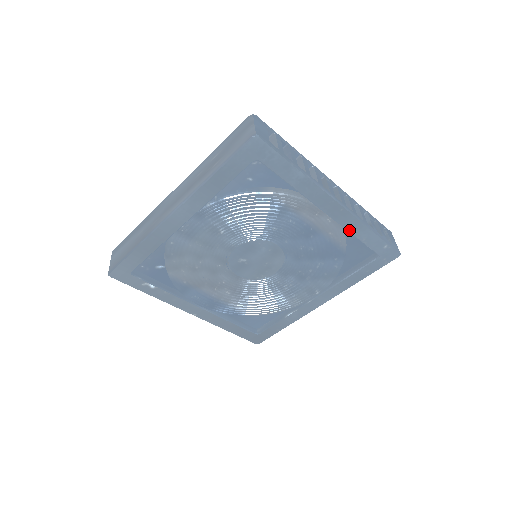
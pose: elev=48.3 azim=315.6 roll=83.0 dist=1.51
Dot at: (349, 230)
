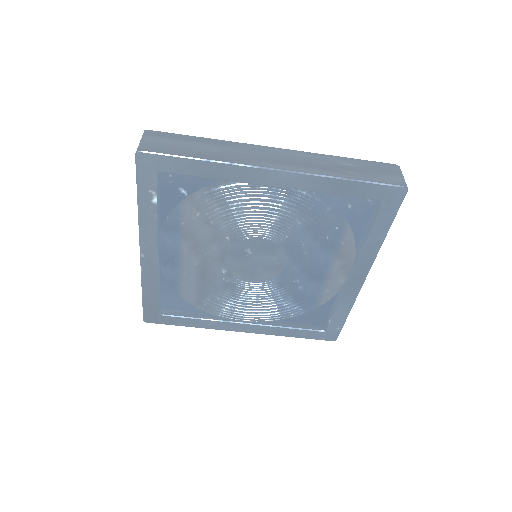
Dot at: (341, 299)
